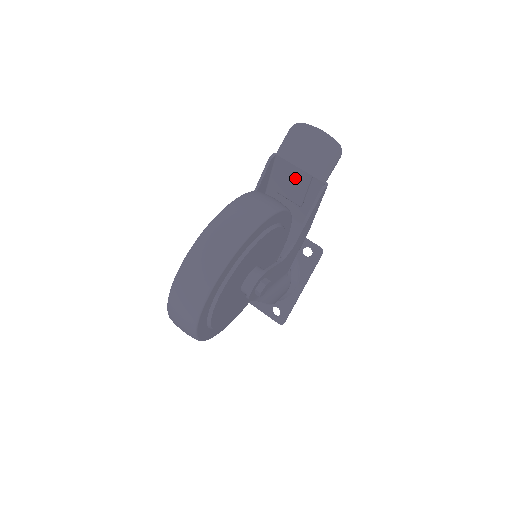
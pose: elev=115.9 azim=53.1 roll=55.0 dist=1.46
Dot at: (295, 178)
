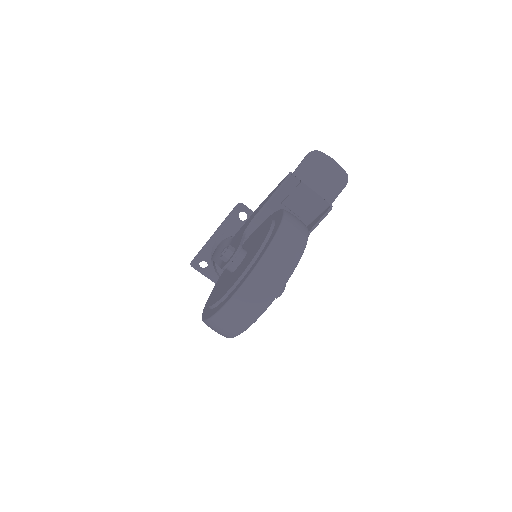
Dot at: (304, 196)
